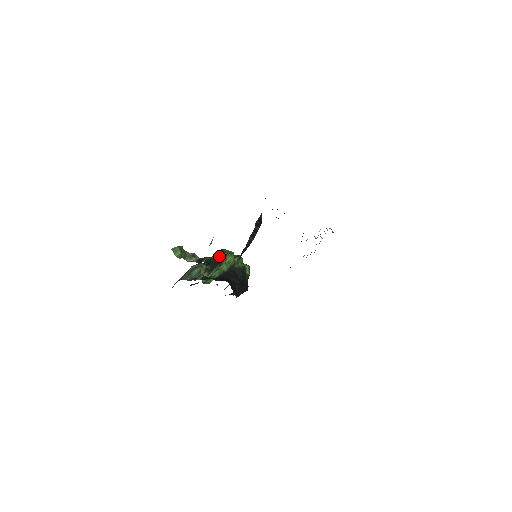
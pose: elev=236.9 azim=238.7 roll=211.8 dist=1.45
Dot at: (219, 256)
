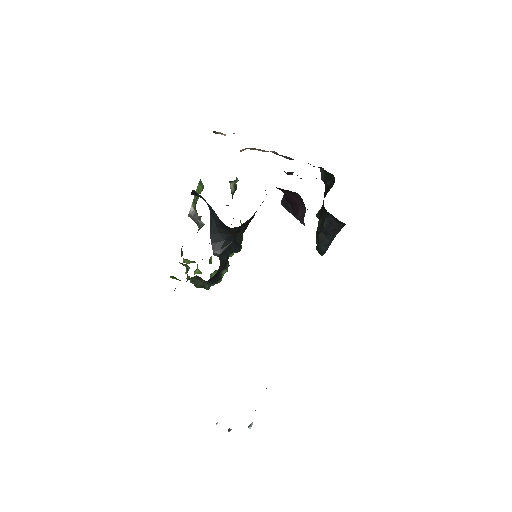
Dot at: occluded
